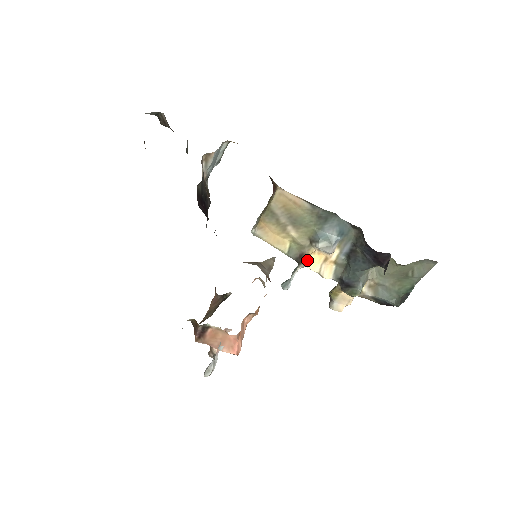
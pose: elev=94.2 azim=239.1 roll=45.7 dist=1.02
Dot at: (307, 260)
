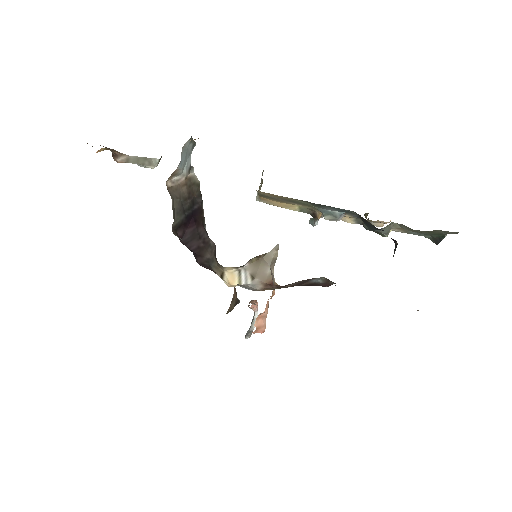
Dot at: occluded
